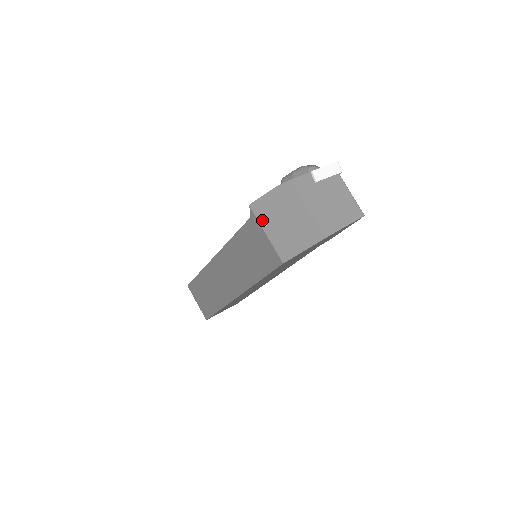
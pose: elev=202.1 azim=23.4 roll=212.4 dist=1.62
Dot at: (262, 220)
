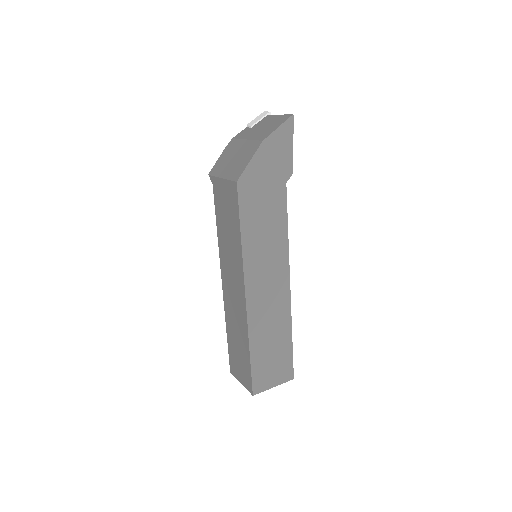
Dot at: (218, 174)
